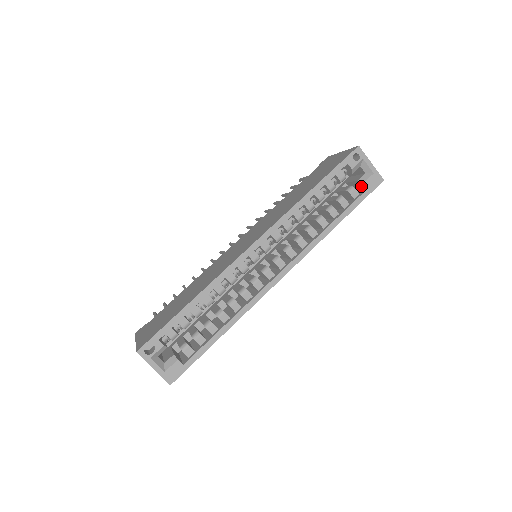
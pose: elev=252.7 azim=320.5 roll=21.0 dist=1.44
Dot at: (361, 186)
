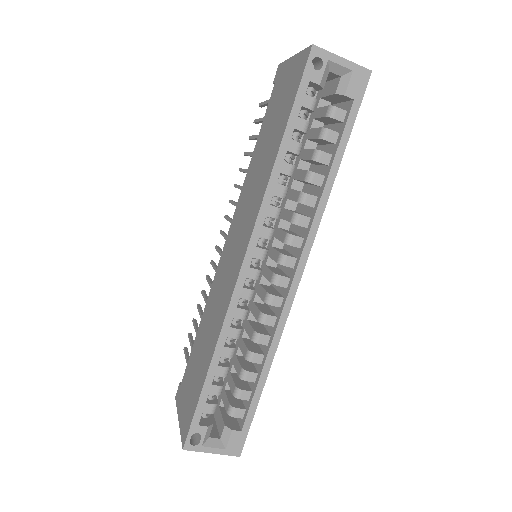
Dot at: (343, 98)
